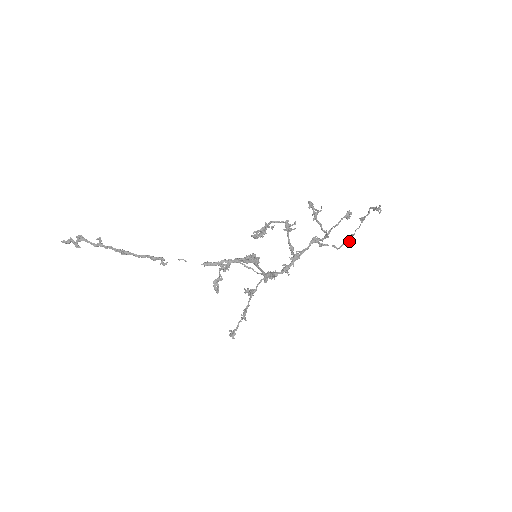
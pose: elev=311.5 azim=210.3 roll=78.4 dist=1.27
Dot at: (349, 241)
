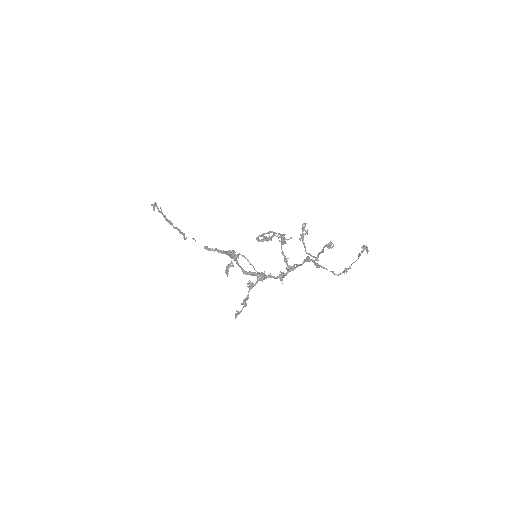
Dot at: (345, 271)
